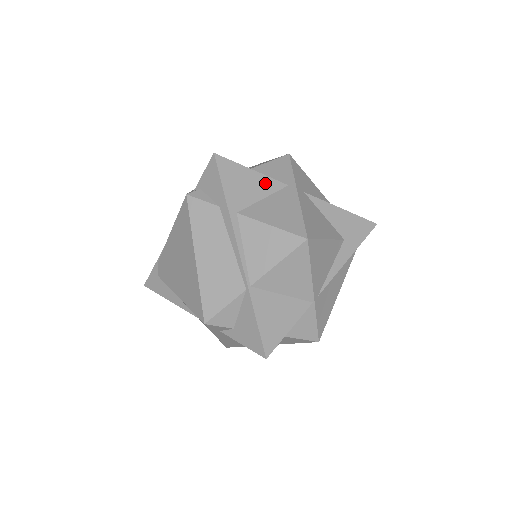
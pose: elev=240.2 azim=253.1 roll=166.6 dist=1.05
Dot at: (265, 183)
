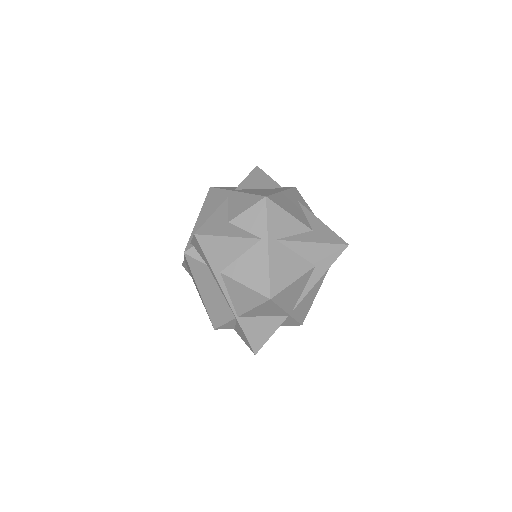
Dot at: (241, 243)
